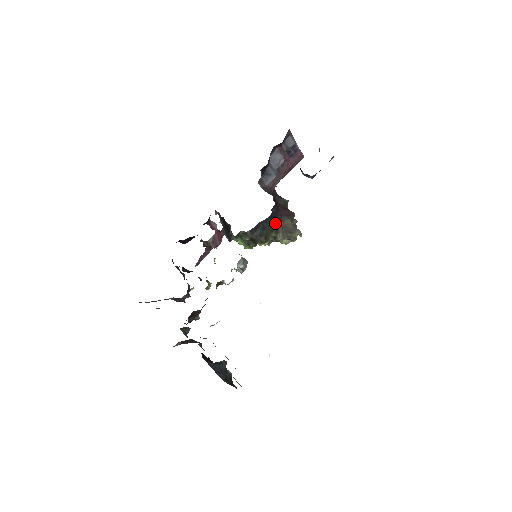
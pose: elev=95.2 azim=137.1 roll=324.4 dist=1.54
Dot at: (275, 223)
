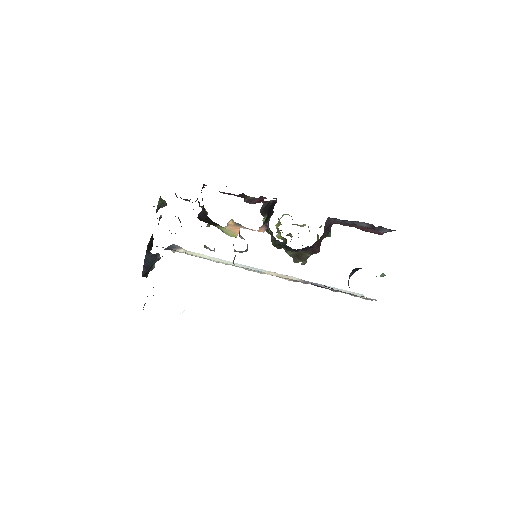
Dot at: (297, 251)
